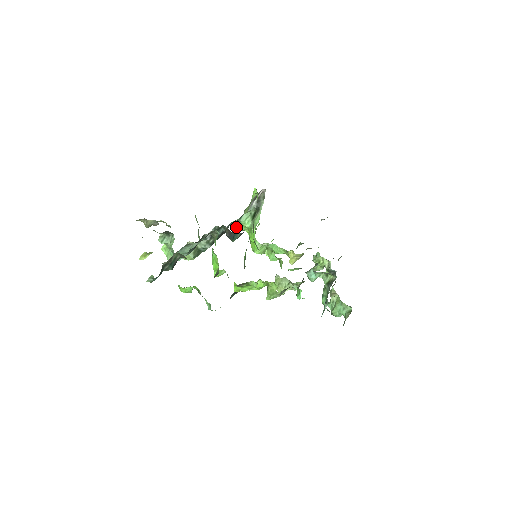
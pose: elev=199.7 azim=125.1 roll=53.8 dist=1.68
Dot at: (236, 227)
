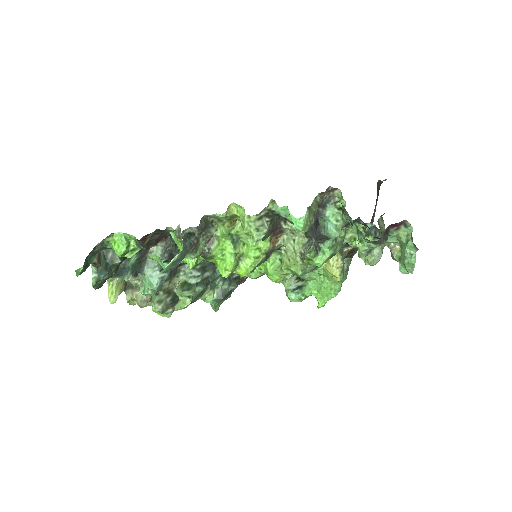
Dot at: (248, 275)
